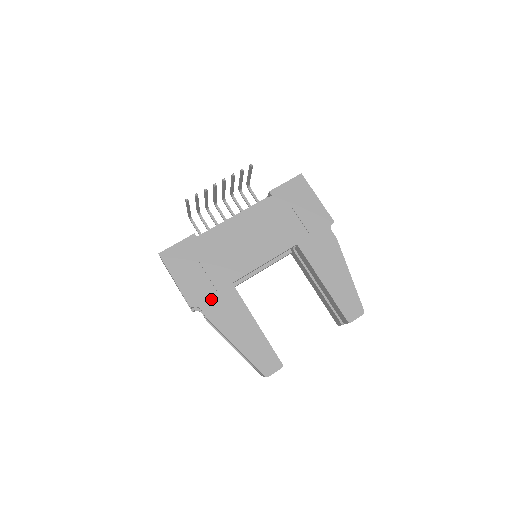
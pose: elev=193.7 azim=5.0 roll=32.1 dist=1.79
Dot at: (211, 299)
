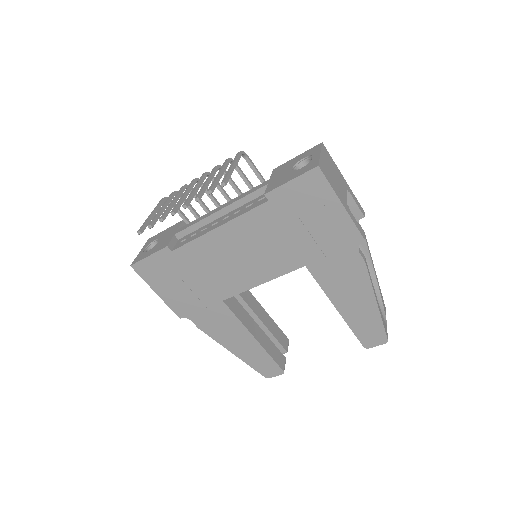
Dot at: (201, 313)
